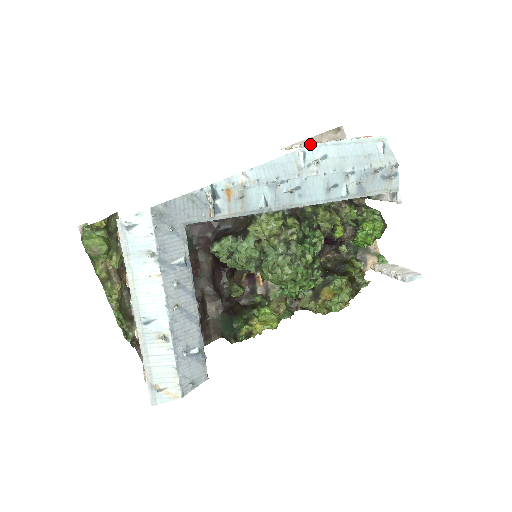
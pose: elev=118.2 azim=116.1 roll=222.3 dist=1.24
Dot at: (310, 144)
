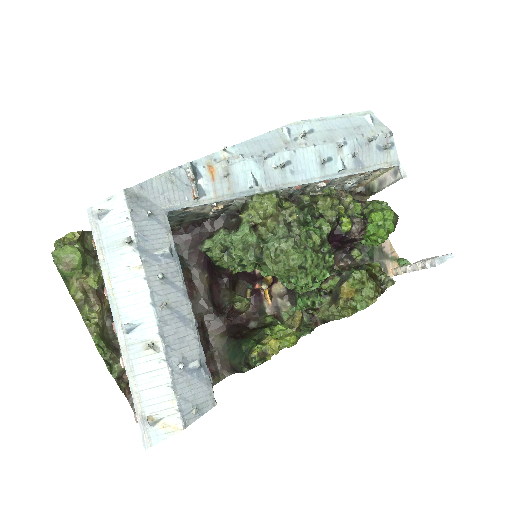
Dot at: occluded
